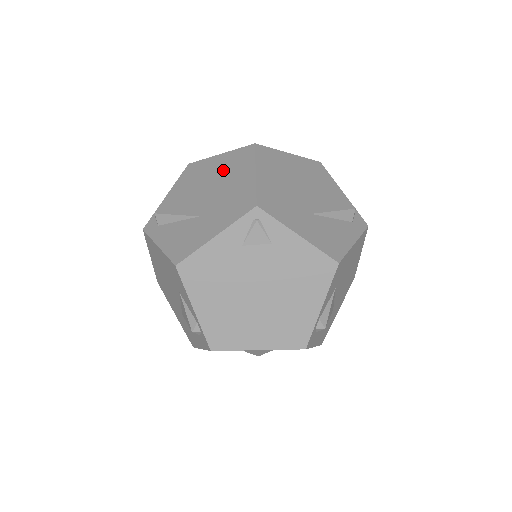
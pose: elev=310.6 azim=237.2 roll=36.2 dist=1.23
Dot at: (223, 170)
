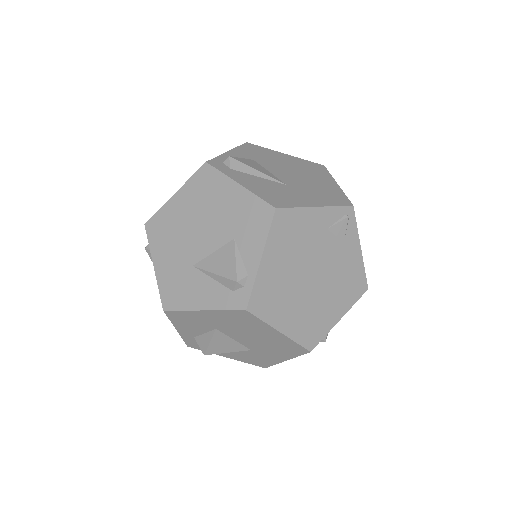
Dot at: (297, 166)
